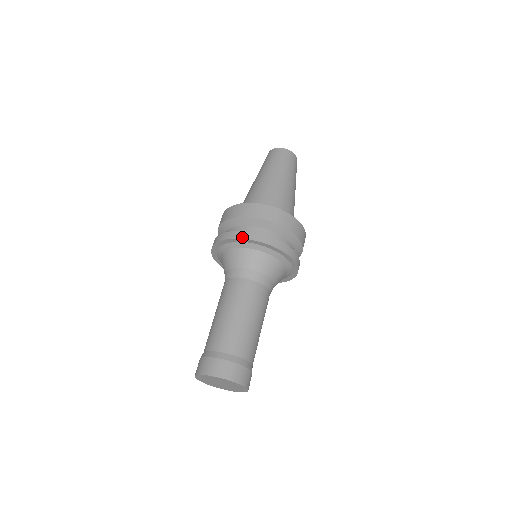
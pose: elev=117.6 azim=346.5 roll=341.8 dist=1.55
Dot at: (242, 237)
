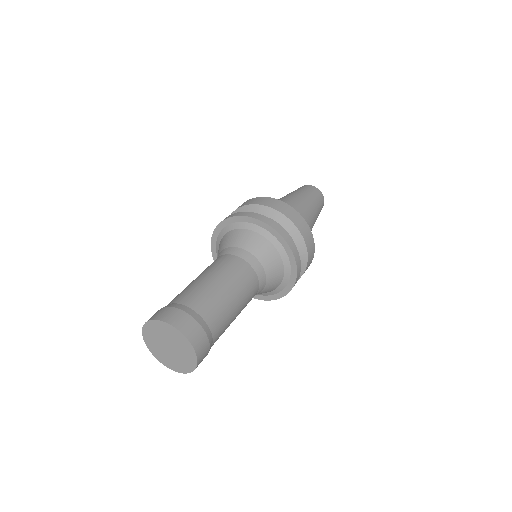
Dot at: (273, 226)
